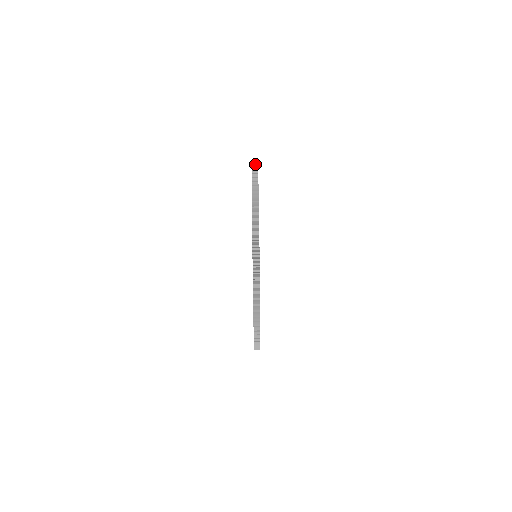
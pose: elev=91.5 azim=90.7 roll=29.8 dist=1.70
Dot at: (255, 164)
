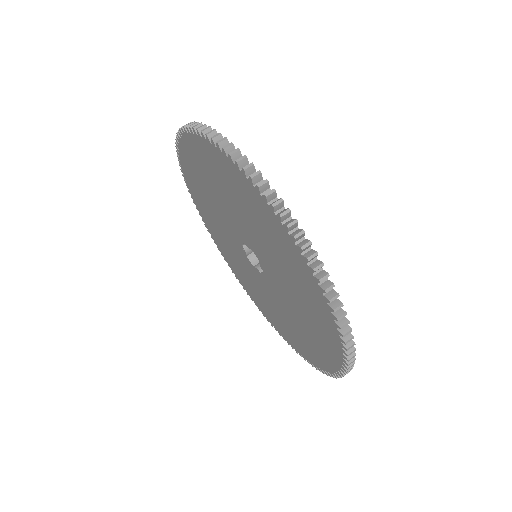
Dot at: (201, 126)
